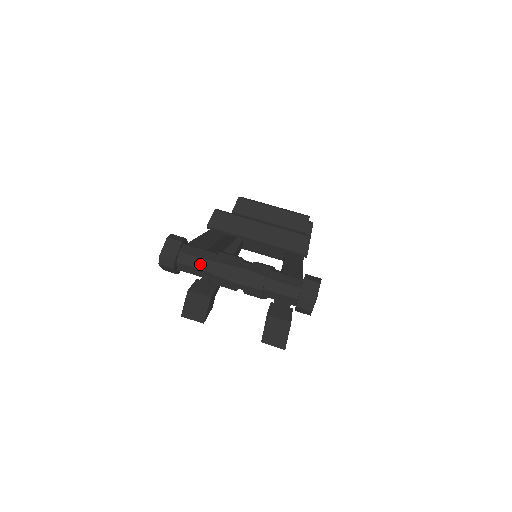
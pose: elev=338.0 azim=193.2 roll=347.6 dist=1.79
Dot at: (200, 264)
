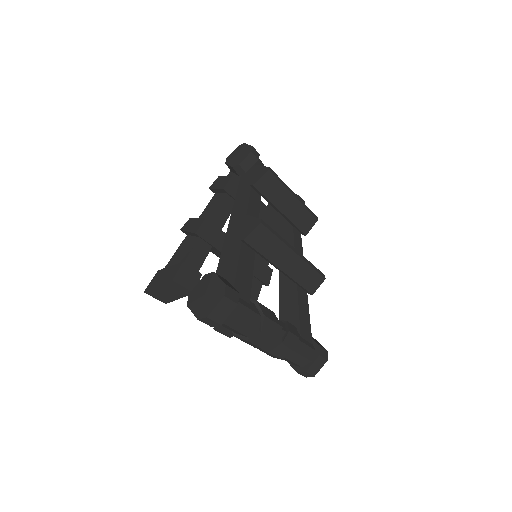
Dot at: (242, 328)
